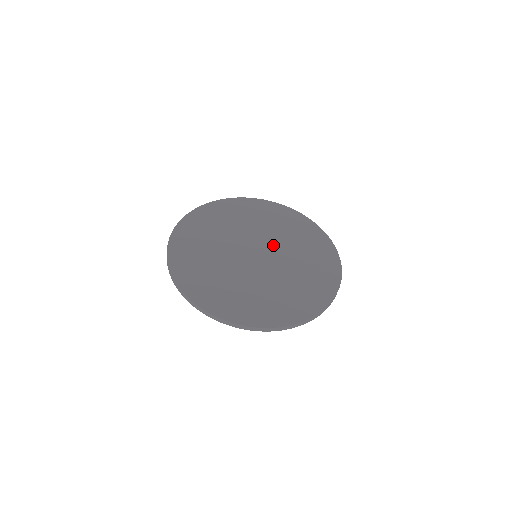
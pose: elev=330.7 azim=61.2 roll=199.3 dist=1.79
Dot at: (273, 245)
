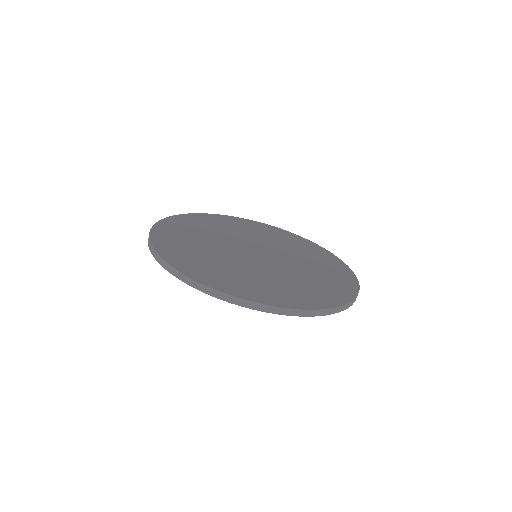
Dot at: (277, 252)
